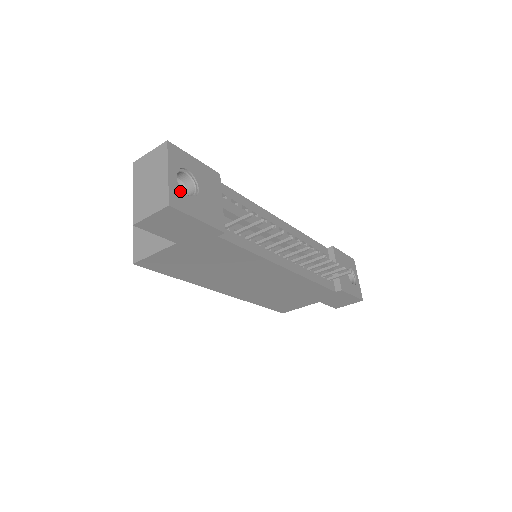
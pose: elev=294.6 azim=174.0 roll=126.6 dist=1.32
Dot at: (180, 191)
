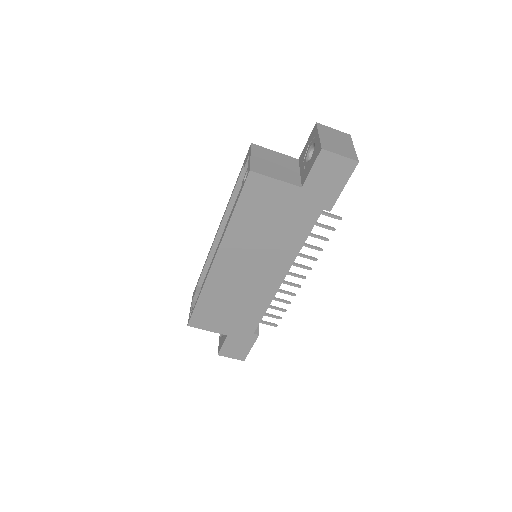
Dot at: occluded
